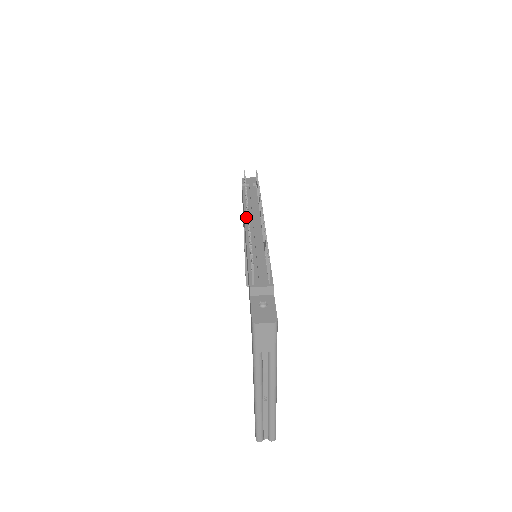
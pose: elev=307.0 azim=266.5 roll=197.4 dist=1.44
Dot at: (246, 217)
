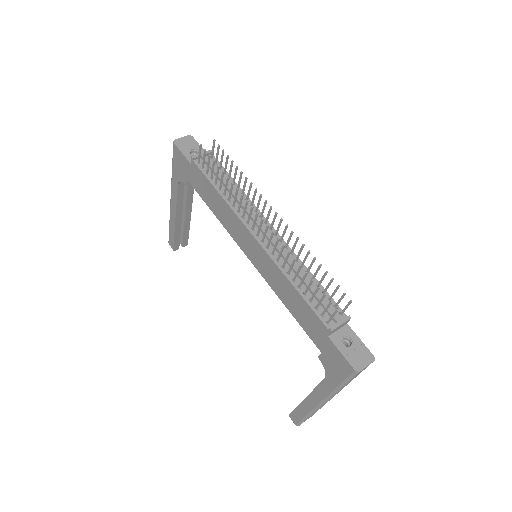
Dot at: (241, 217)
